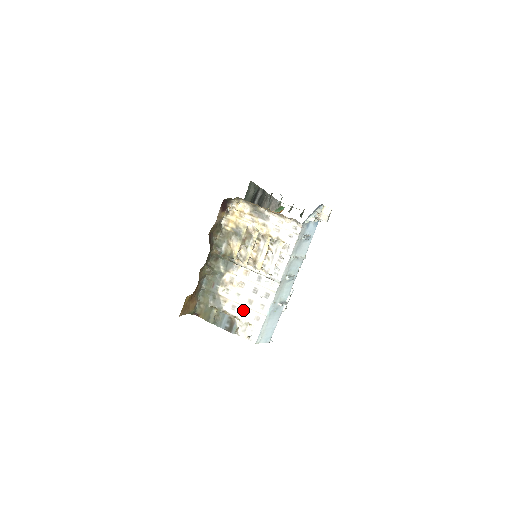
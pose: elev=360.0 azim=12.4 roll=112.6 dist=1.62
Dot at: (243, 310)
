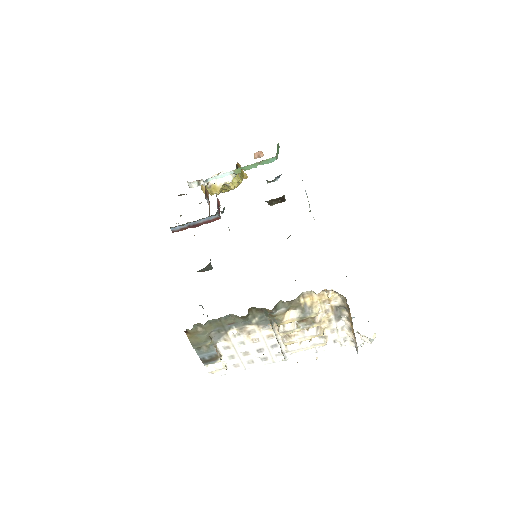
Dot at: (233, 354)
